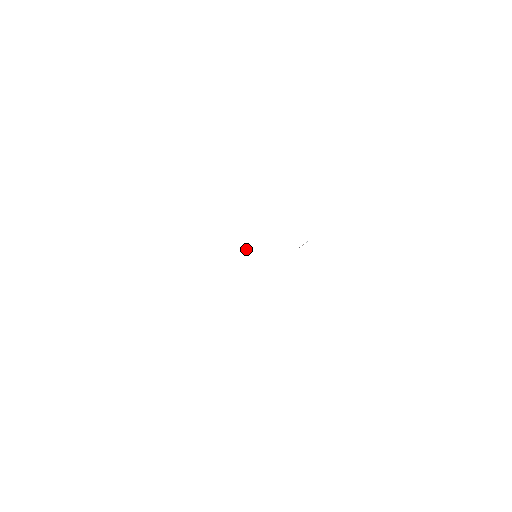
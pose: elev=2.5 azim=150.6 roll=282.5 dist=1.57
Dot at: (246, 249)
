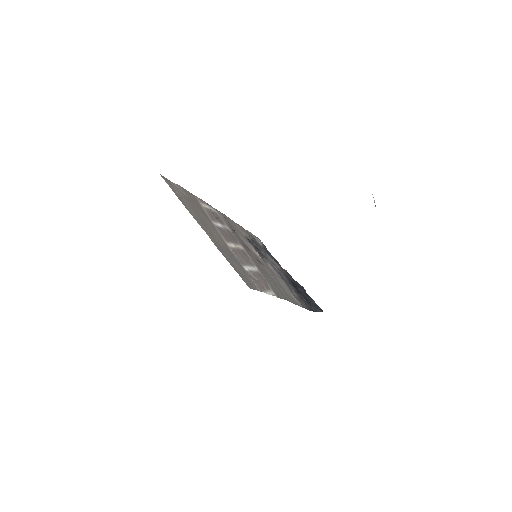
Dot at: (257, 254)
